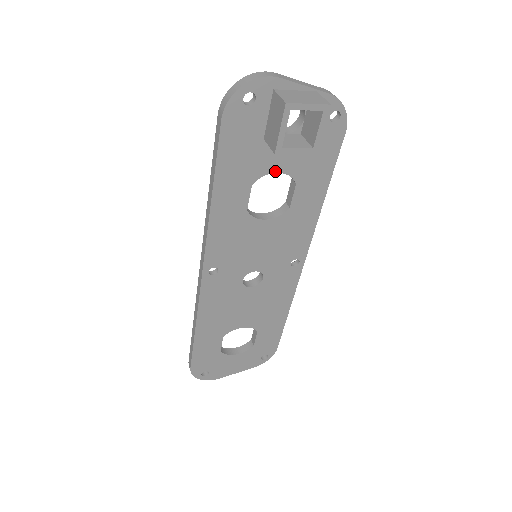
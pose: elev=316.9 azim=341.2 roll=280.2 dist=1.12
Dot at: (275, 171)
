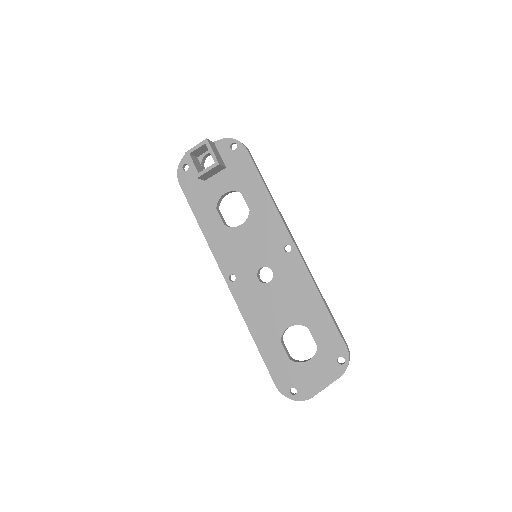
Dot at: (223, 193)
